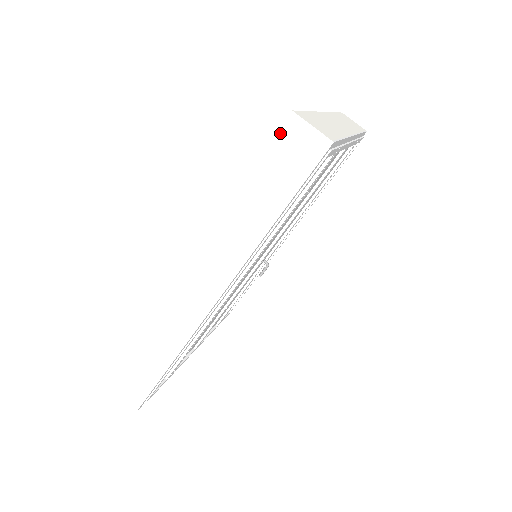
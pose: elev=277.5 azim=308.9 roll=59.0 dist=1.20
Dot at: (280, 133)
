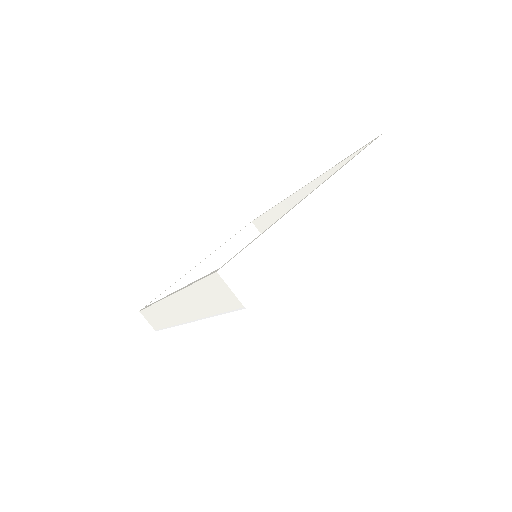
Dot at: (211, 277)
